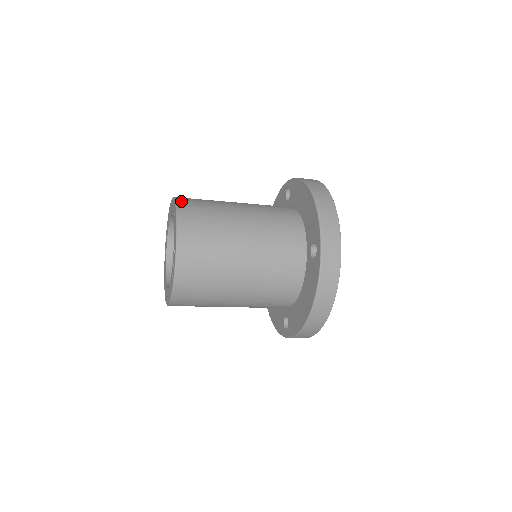
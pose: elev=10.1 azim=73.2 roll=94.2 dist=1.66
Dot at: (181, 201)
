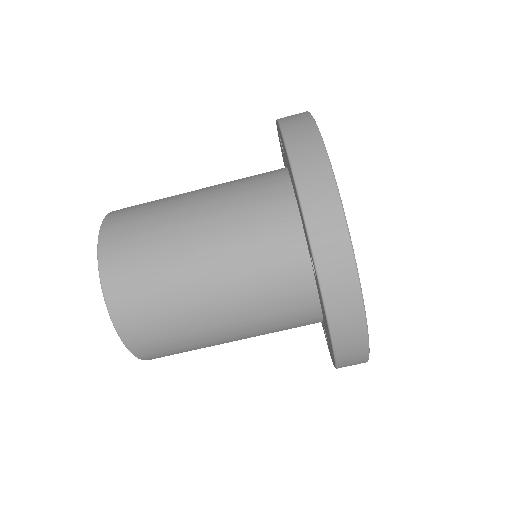
Dot at: occluded
